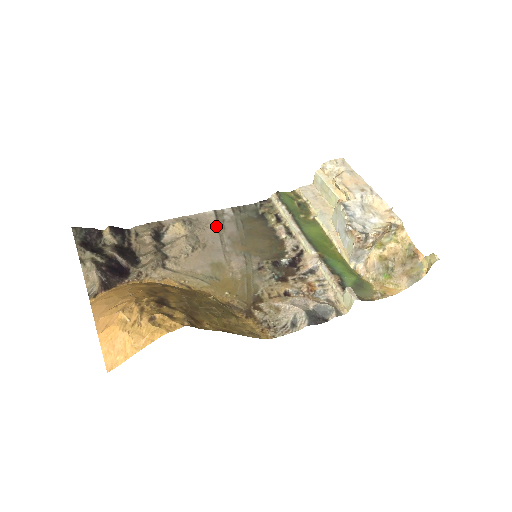
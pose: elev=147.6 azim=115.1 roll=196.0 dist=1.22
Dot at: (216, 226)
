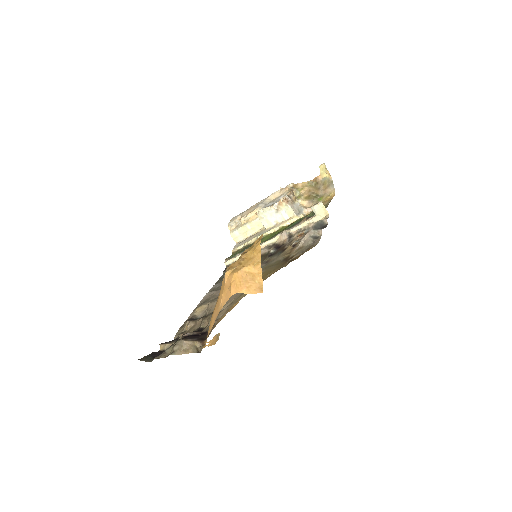
Dot at: (218, 290)
